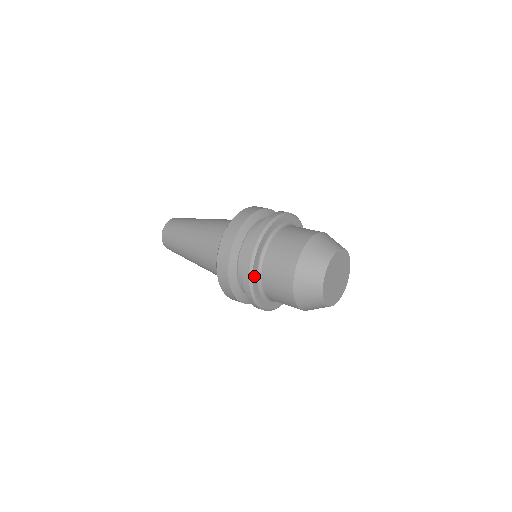
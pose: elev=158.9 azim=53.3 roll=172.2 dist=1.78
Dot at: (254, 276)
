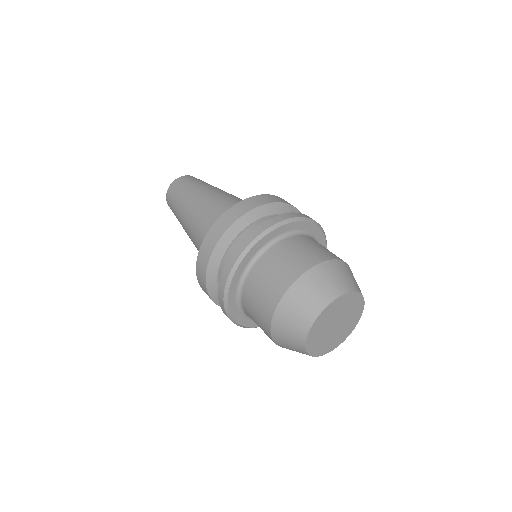
Dot at: (240, 320)
